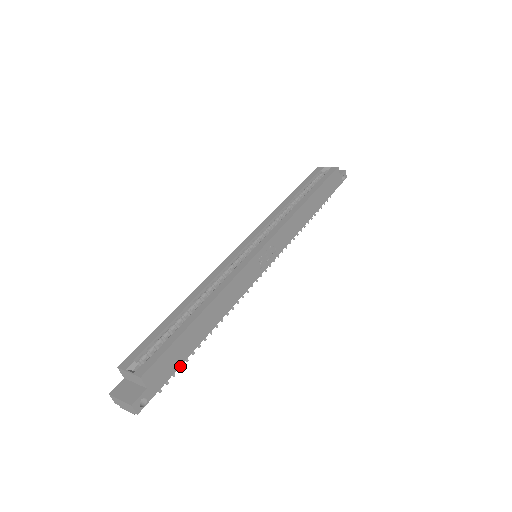
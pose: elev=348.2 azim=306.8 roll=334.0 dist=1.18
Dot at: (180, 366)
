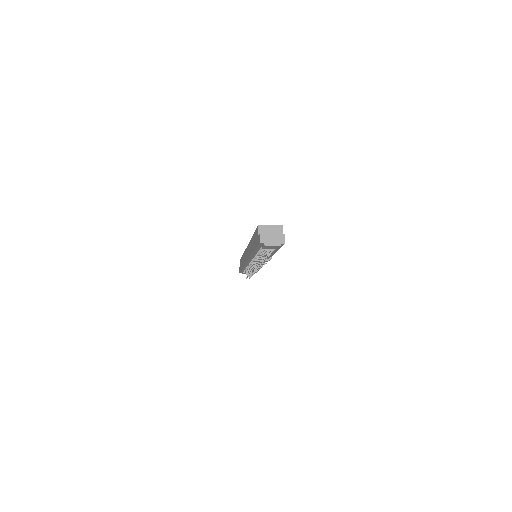
Dot at: (268, 259)
